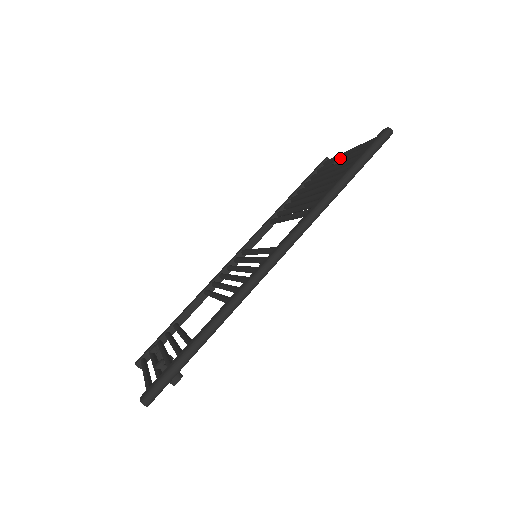
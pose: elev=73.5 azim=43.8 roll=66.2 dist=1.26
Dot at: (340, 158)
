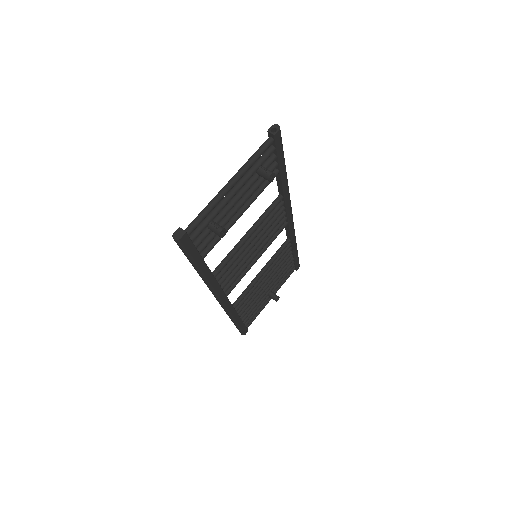
Dot at: occluded
